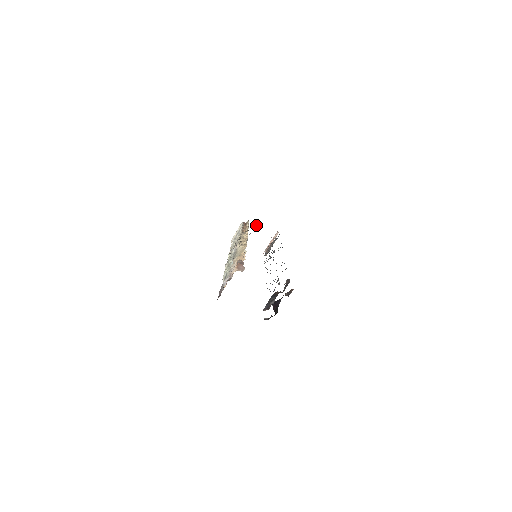
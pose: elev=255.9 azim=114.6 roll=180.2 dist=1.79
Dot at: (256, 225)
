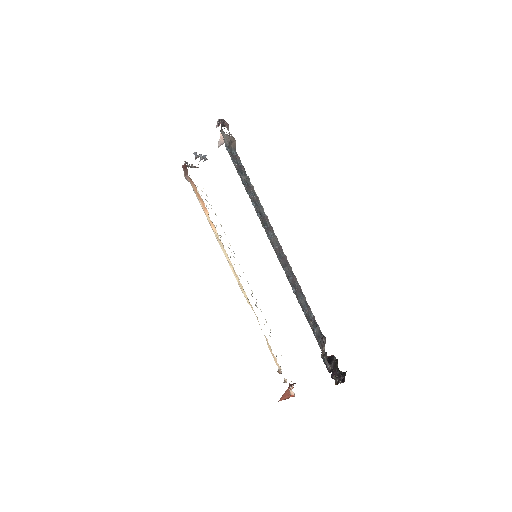
Dot at: occluded
